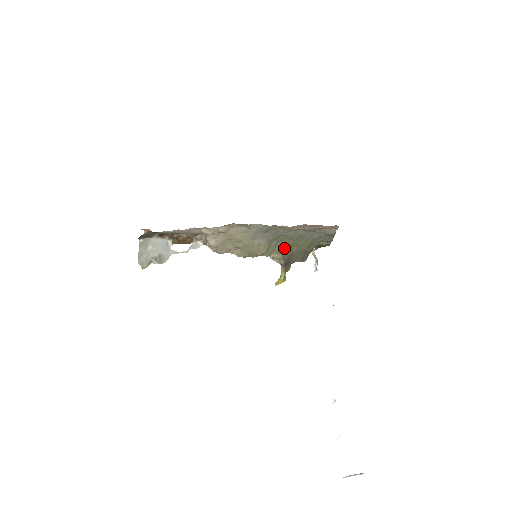
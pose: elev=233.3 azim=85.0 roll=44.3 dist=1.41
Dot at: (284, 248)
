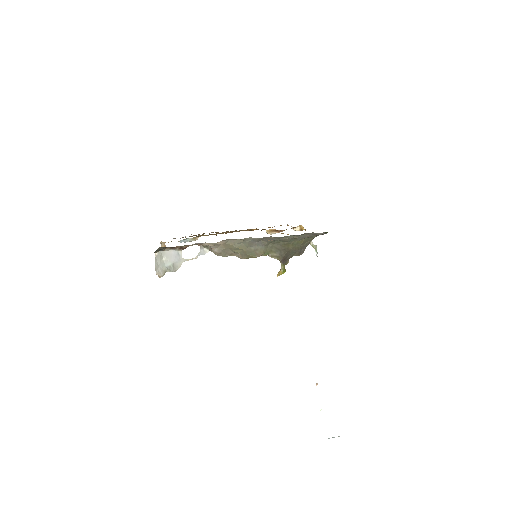
Dot at: (280, 248)
